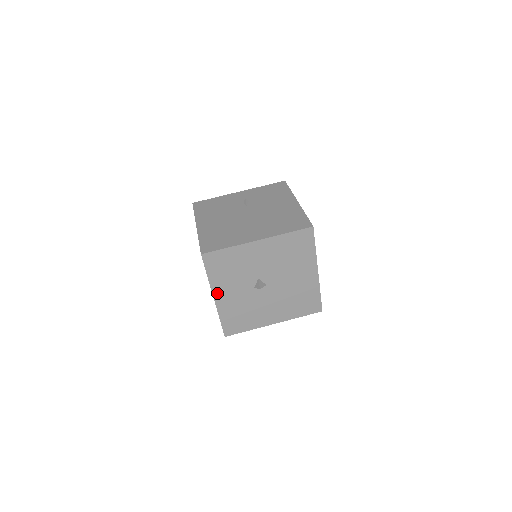
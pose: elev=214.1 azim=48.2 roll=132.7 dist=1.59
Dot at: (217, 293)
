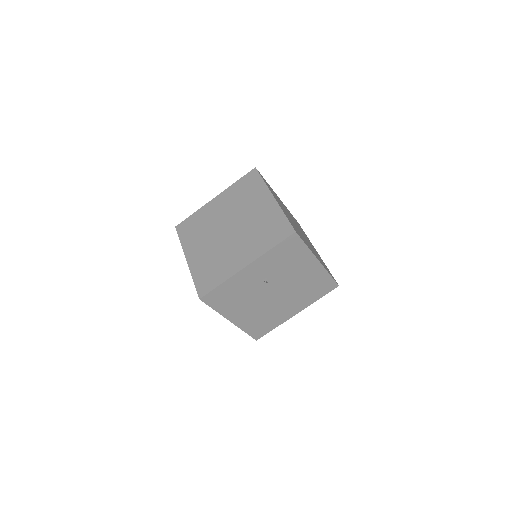
Dot at: occluded
